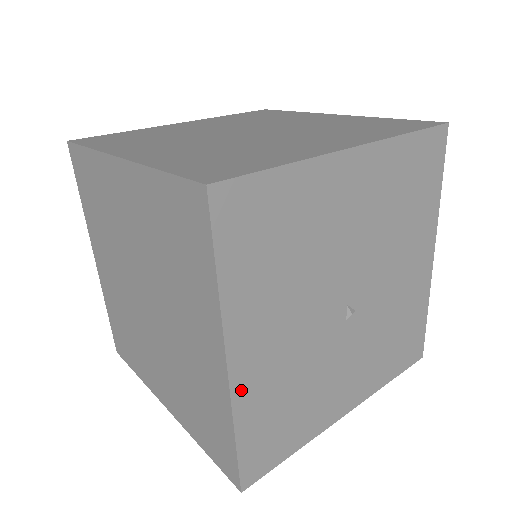
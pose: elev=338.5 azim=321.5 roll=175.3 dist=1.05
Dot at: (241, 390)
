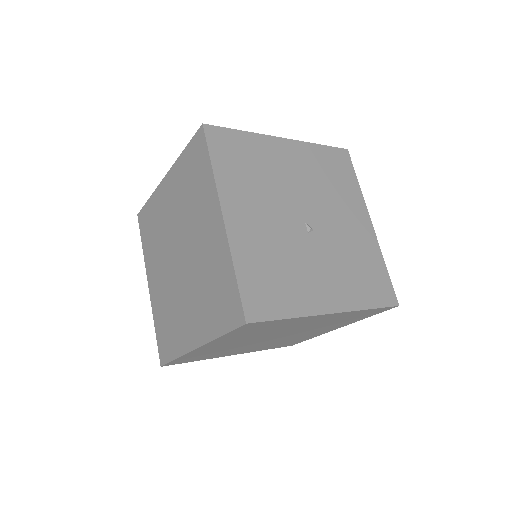
Dot at: (235, 238)
